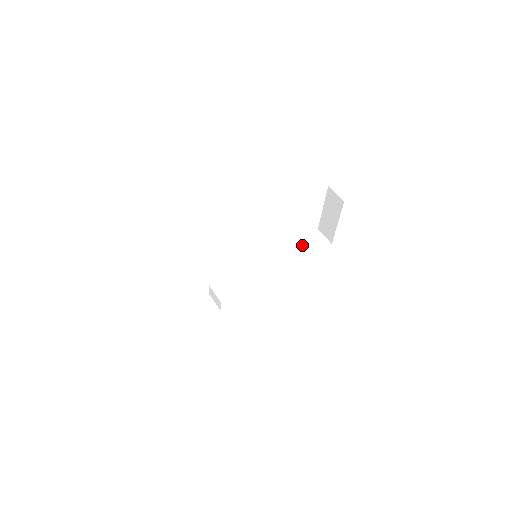
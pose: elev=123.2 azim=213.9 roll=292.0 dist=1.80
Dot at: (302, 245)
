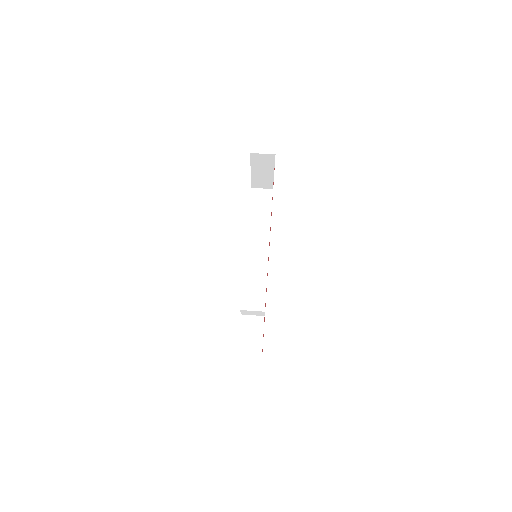
Dot at: (256, 211)
